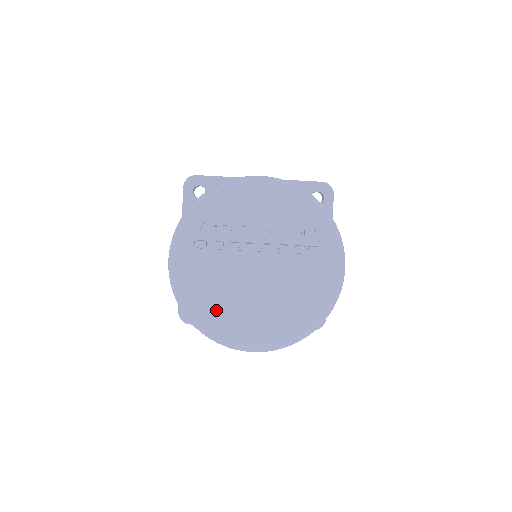
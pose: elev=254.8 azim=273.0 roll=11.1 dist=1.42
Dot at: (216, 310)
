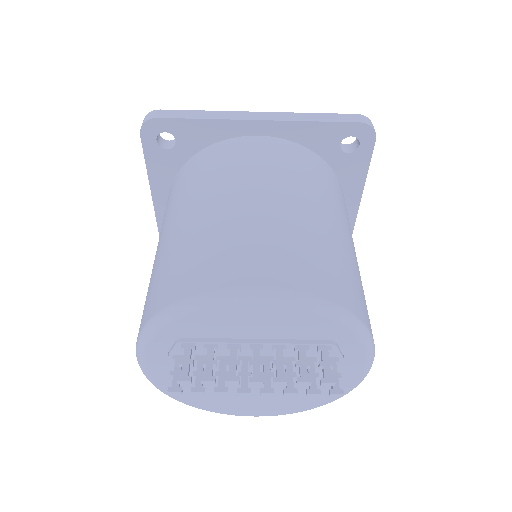
Dot at: (207, 397)
